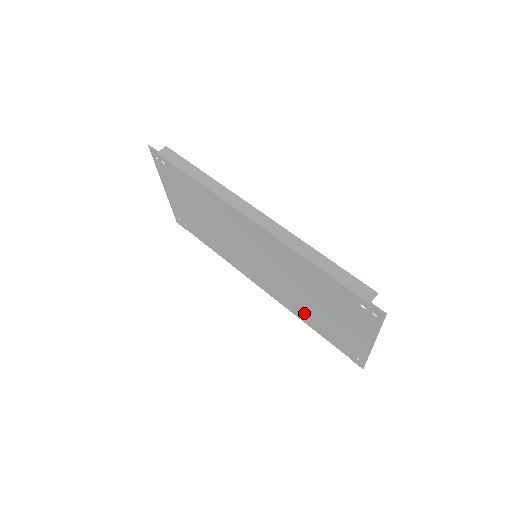
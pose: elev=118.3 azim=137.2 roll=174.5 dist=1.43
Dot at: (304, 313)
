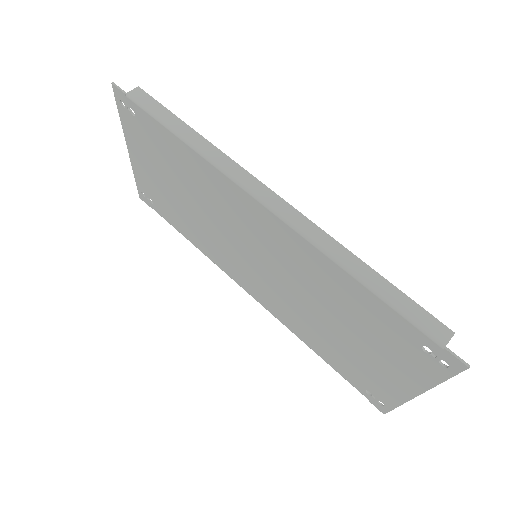
Dot at: (313, 336)
